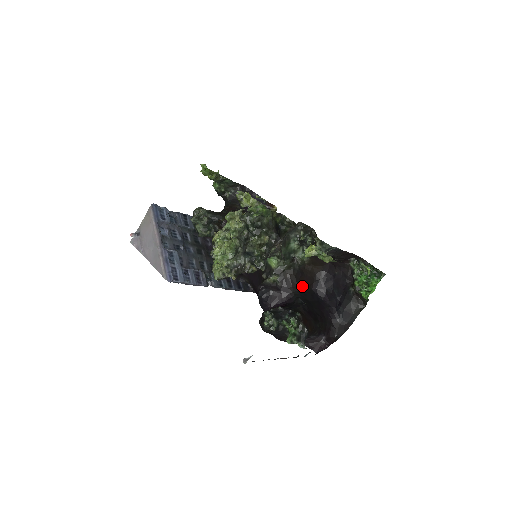
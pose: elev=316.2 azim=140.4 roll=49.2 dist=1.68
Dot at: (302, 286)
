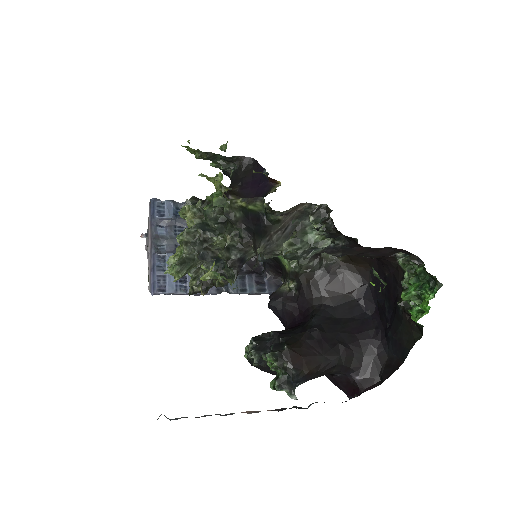
Dot at: (332, 296)
